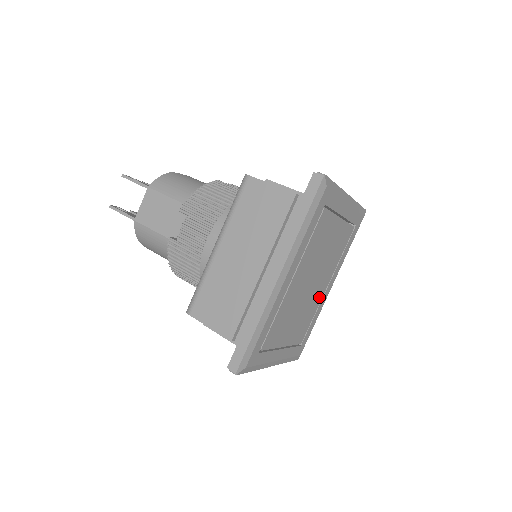
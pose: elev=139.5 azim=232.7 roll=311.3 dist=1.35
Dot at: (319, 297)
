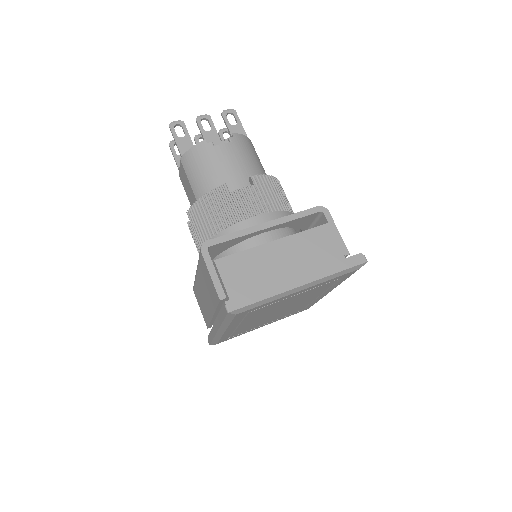
Dot at: (308, 302)
